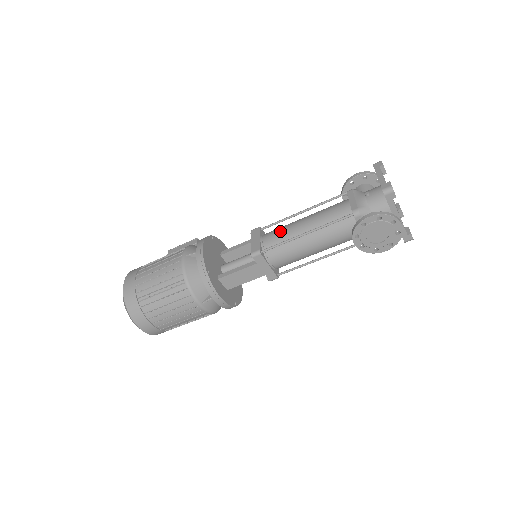
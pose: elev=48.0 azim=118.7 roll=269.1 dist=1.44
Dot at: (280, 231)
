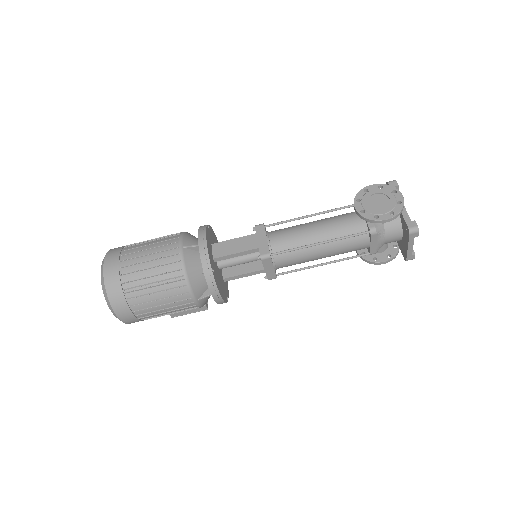
Dot at: occluded
